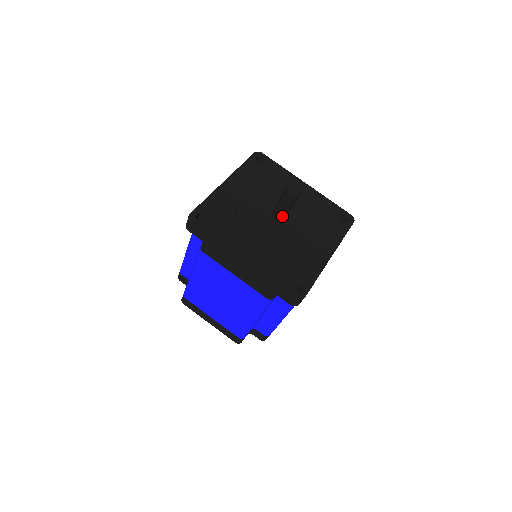
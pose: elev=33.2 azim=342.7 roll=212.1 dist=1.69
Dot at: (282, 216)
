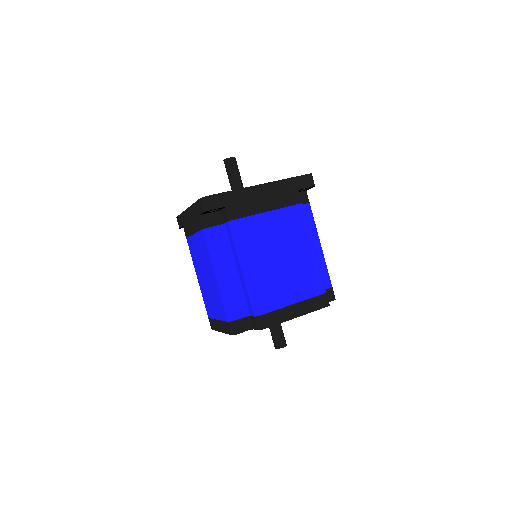
Dot at: (233, 187)
